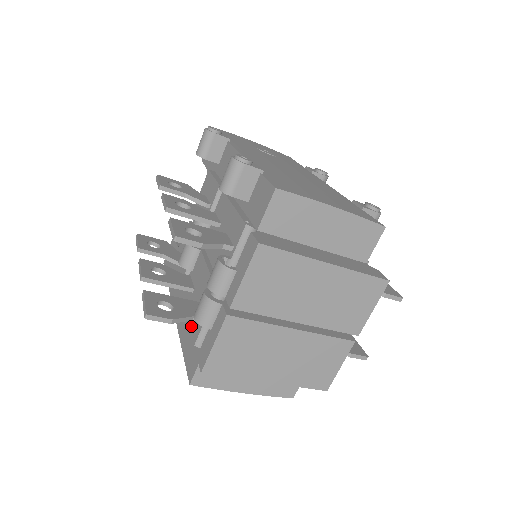
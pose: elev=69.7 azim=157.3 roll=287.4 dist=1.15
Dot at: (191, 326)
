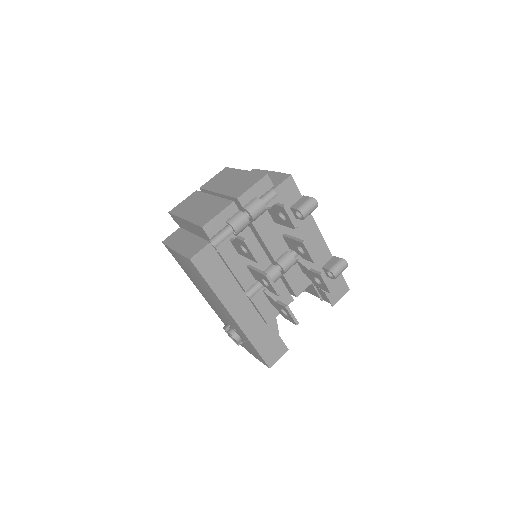
Dot at: occluded
